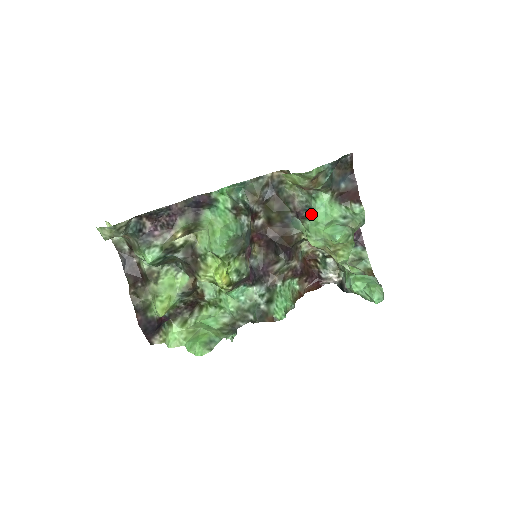
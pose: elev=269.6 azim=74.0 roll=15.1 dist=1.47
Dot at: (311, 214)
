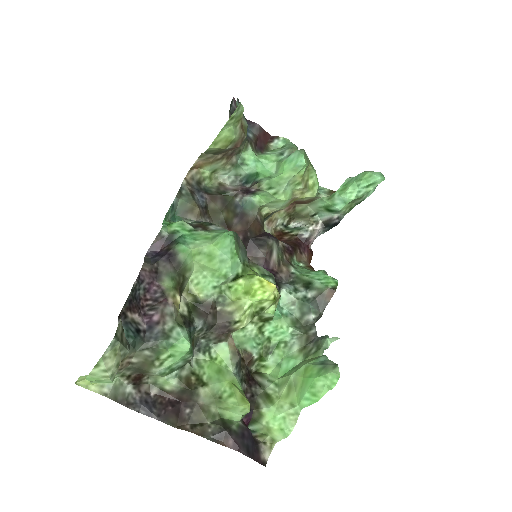
Dot at: (255, 177)
